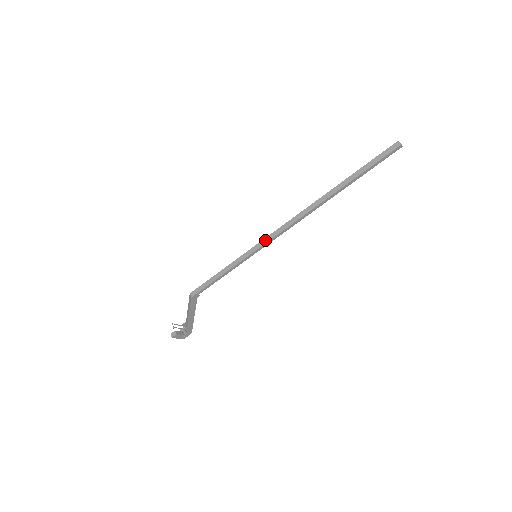
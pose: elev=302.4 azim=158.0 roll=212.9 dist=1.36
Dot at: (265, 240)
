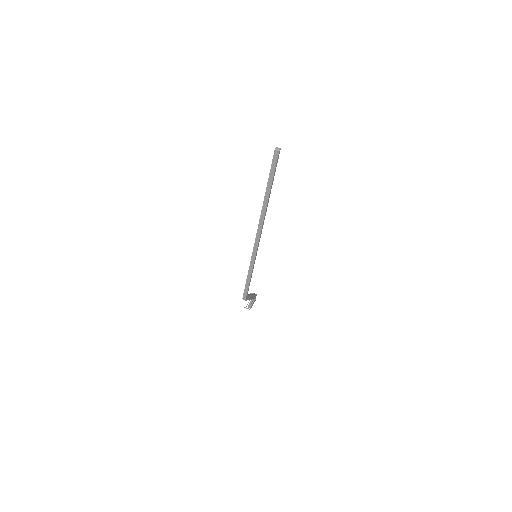
Dot at: (254, 251)
